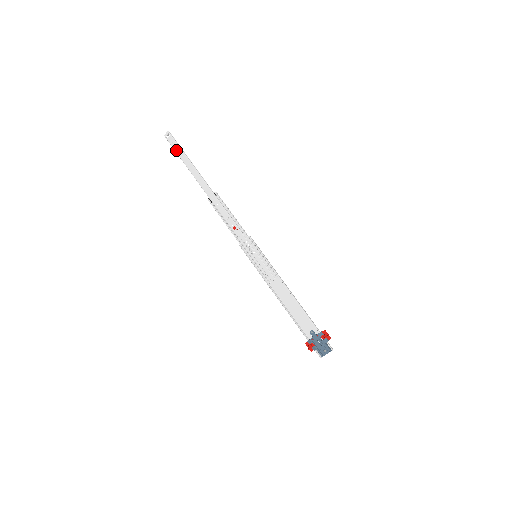
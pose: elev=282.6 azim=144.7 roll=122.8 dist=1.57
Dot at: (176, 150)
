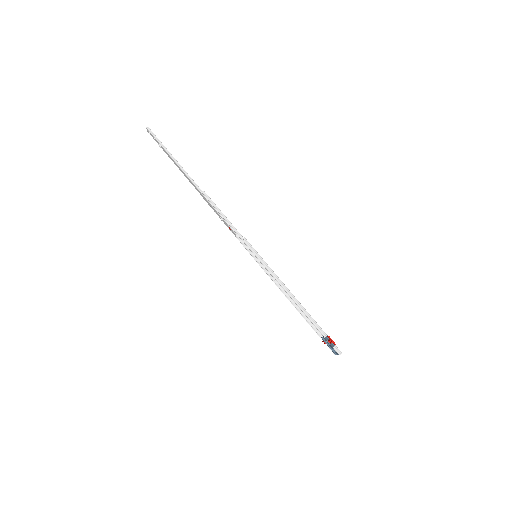
Dot at: (161, 147)
